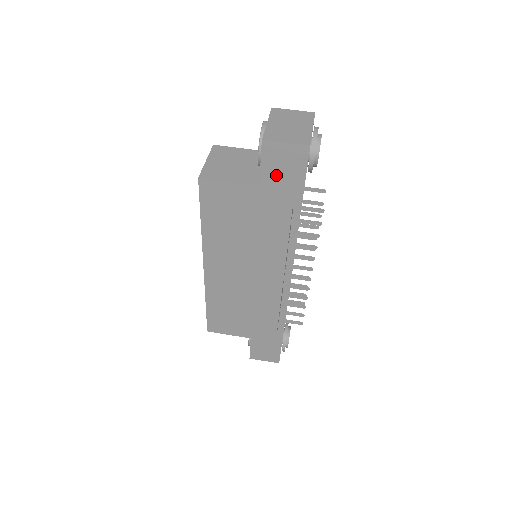
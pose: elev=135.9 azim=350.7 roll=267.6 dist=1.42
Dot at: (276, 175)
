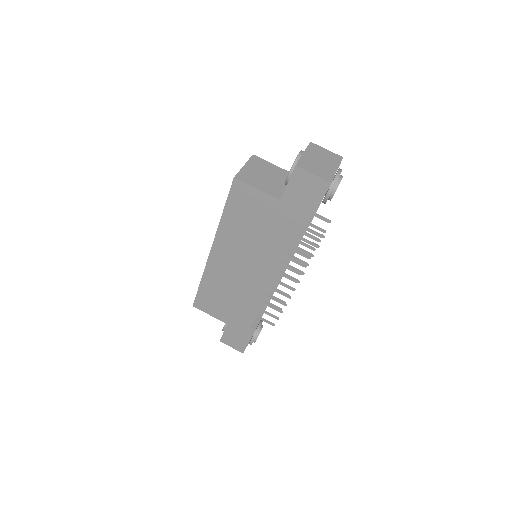
Dot at: (297, 196)
